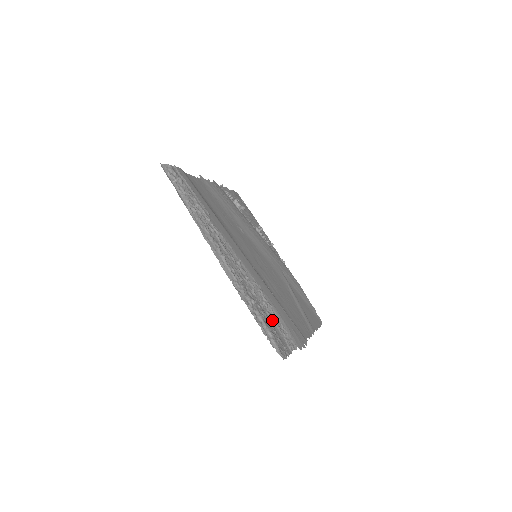
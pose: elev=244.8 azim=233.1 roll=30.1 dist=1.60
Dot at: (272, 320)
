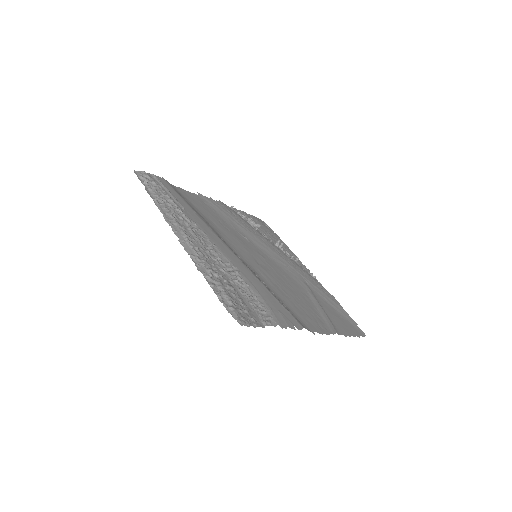
Dot at: (244, 296)
